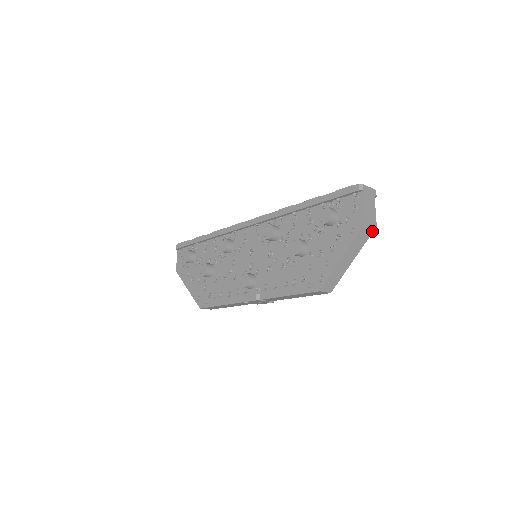
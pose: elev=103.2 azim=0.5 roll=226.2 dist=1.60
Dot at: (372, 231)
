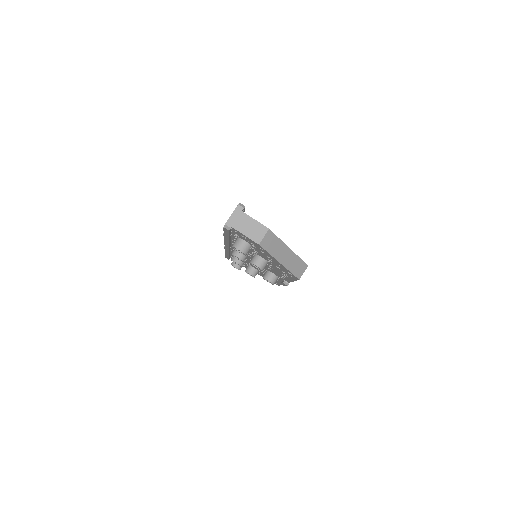
Dot at: (271, 233)
